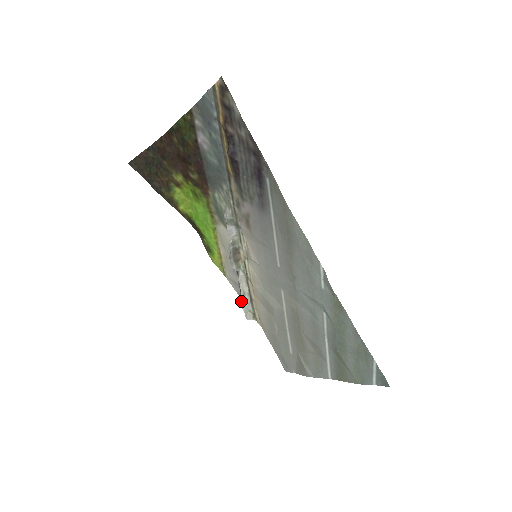
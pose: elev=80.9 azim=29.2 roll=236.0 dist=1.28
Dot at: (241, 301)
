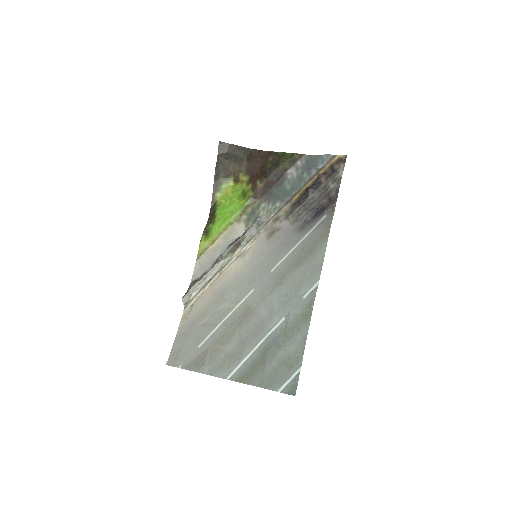
Dot at: (197, 282)
